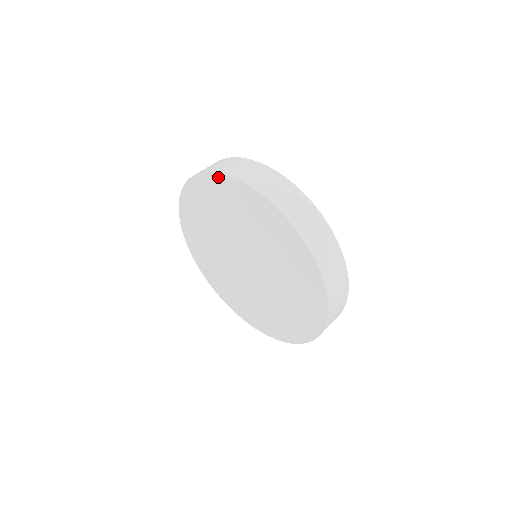
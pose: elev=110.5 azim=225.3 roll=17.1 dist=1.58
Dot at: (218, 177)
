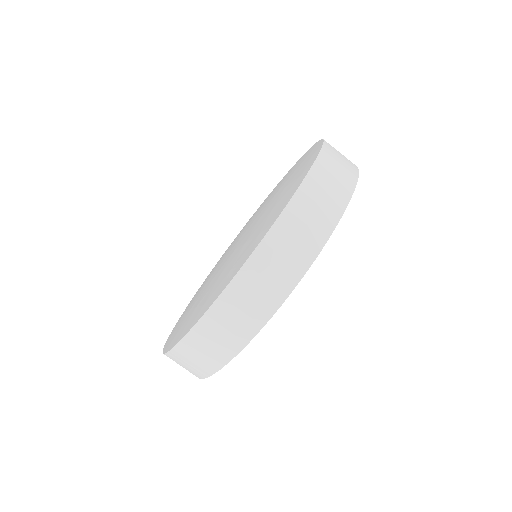
Dot at: occluded
